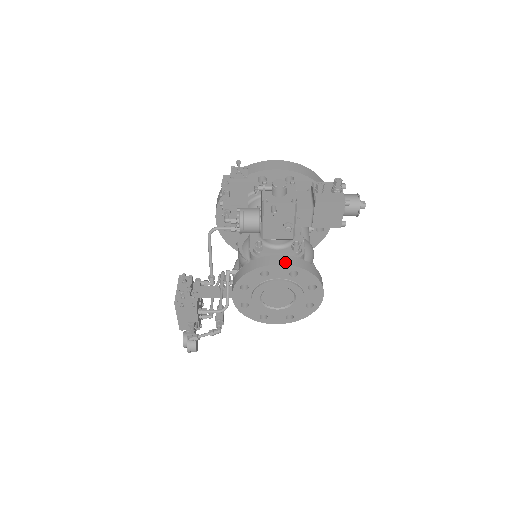
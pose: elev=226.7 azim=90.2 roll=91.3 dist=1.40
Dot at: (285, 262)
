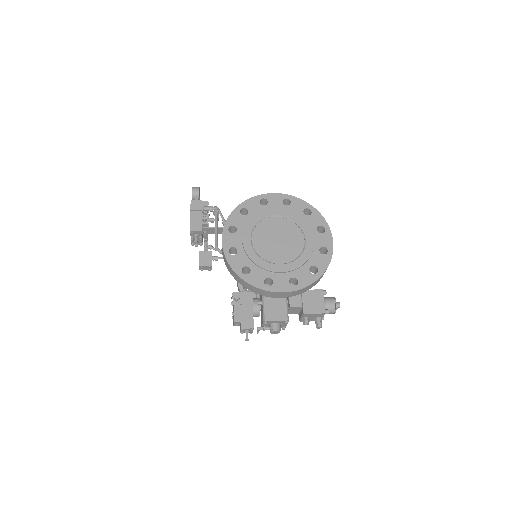
Dot at: occluded
